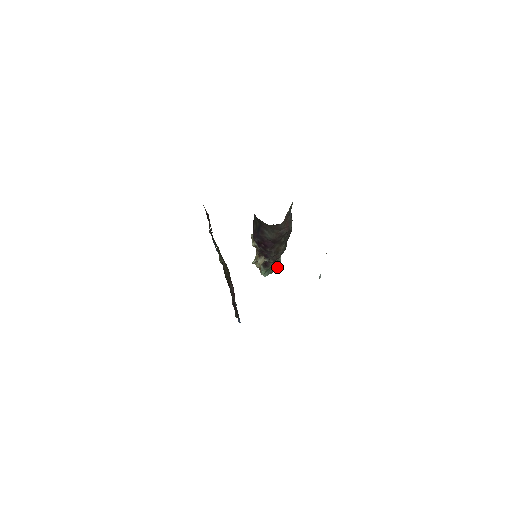
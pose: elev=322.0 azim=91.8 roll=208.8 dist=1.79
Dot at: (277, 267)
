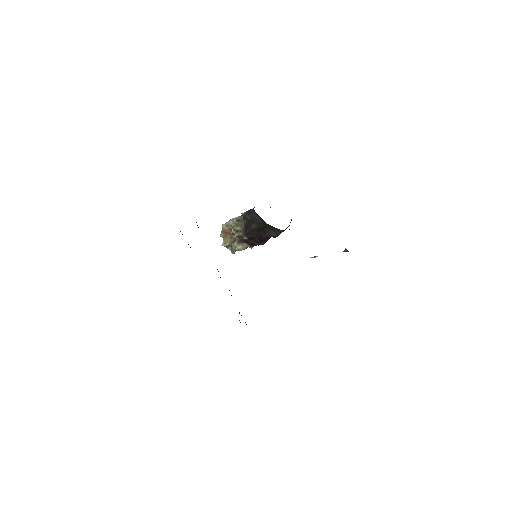
Dot at: occluded
